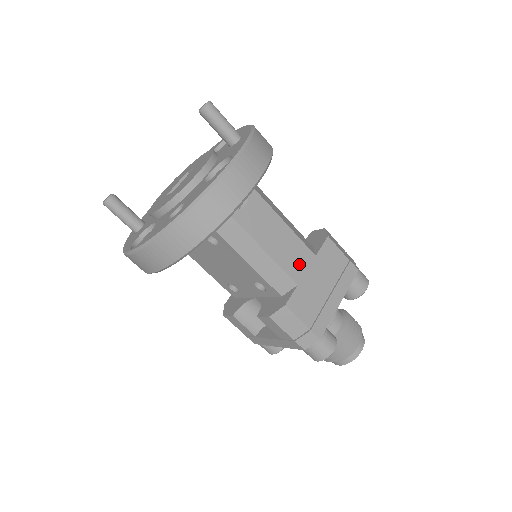
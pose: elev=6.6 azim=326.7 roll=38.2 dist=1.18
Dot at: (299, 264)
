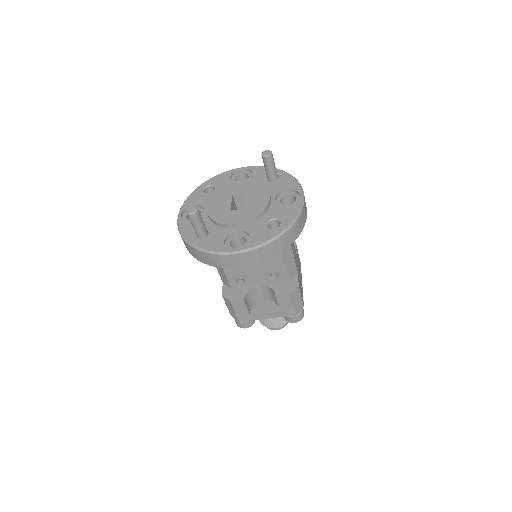
Dot at: (296, 260)
